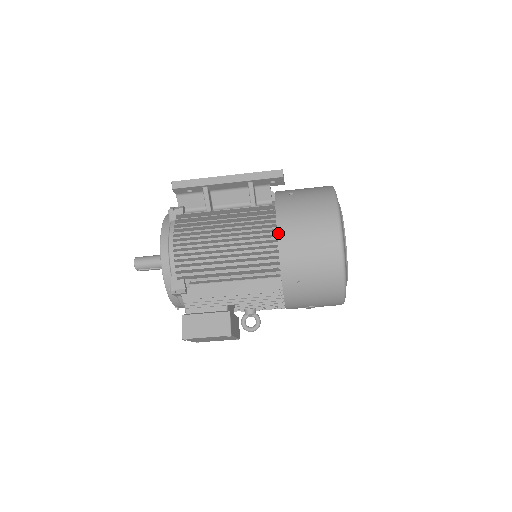
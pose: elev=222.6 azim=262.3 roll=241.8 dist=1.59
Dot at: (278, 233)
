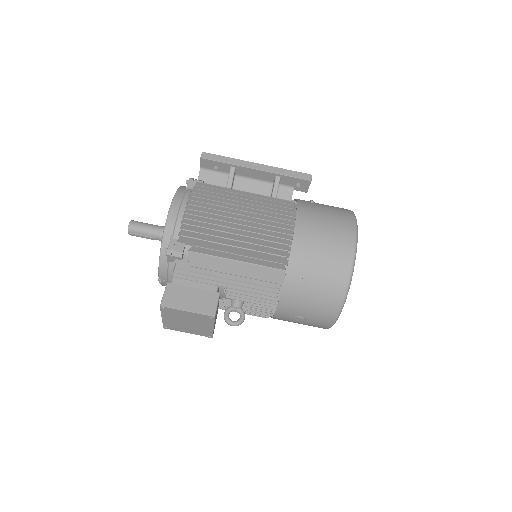
Dot at: (296, 225)
